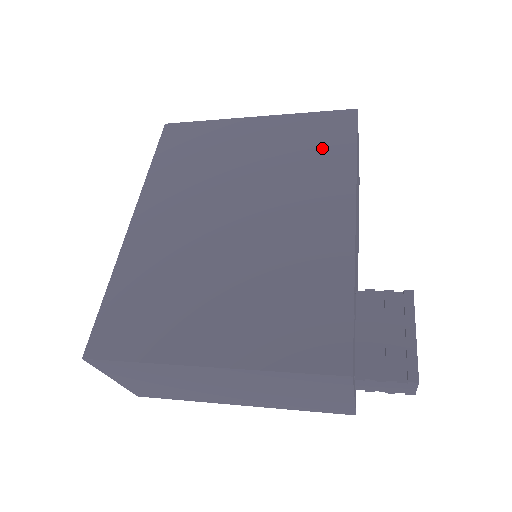
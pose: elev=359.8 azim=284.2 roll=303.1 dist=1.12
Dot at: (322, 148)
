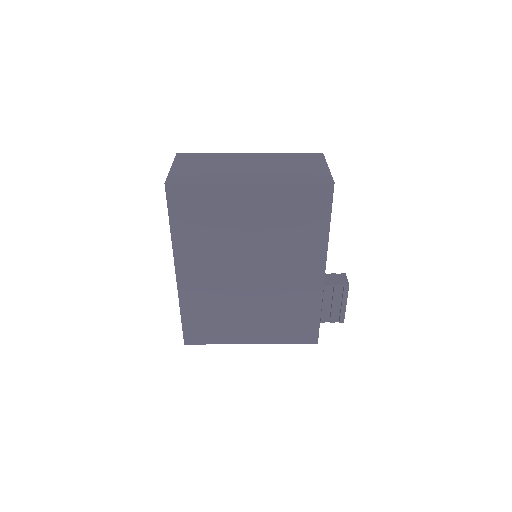
Dot at: (306, 221)
